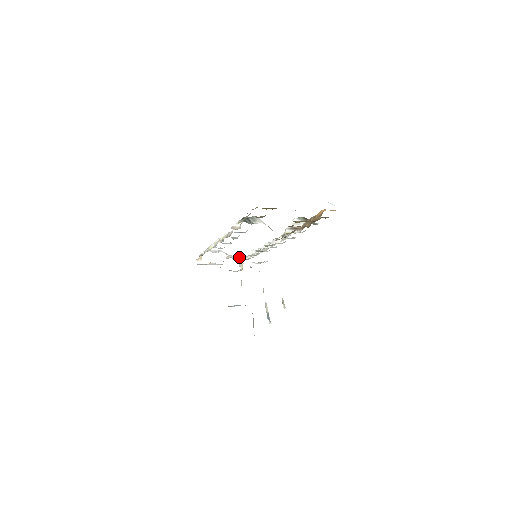
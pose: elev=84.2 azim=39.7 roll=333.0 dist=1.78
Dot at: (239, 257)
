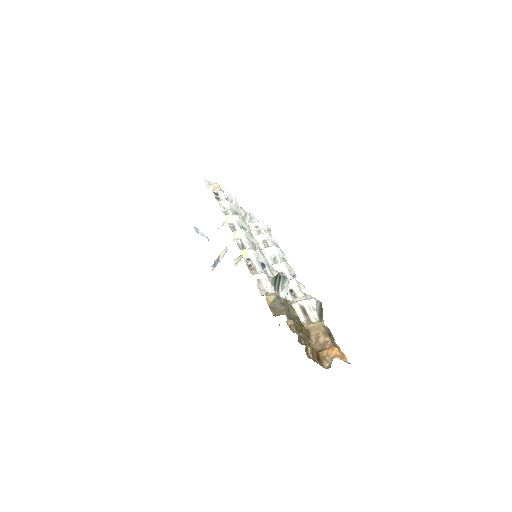
Dot at: (245, 216)
